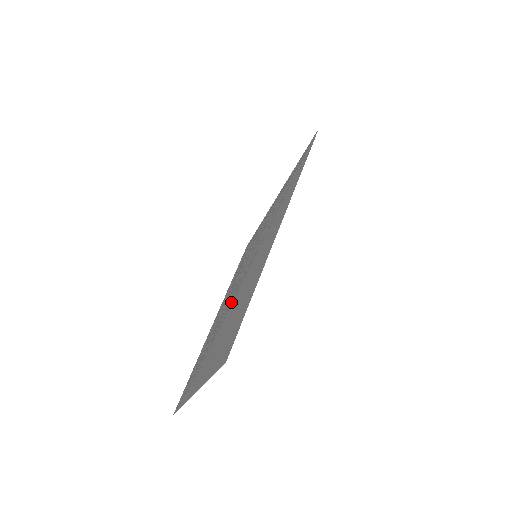
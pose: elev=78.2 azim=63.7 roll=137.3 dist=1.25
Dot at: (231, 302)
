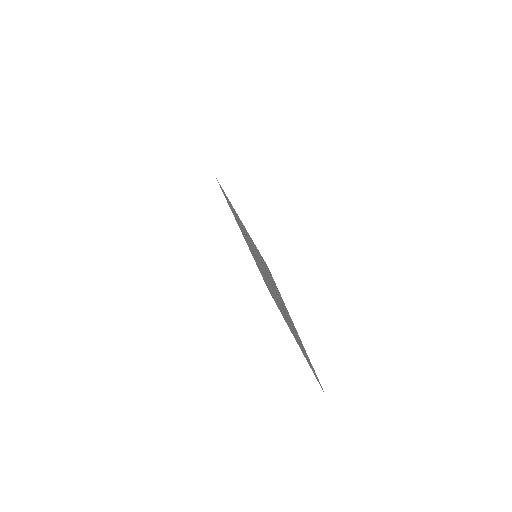
Dot at: (274, 293)
